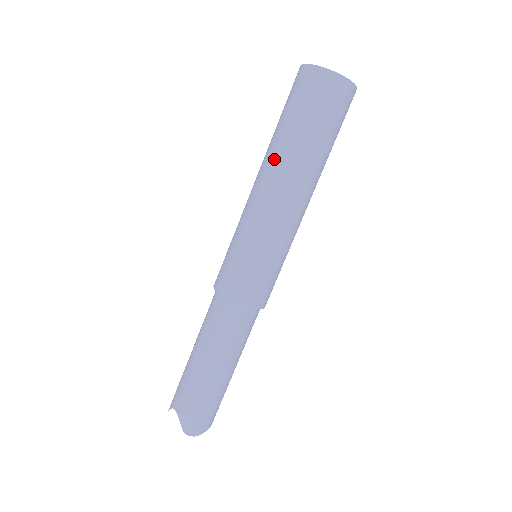
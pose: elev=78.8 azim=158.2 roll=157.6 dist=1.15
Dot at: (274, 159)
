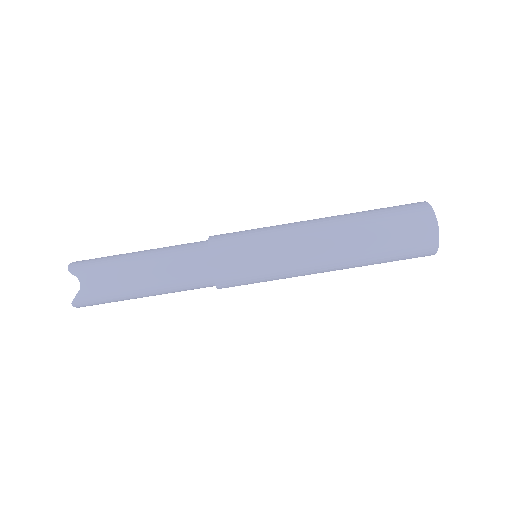
Dot at: (350, 243)
